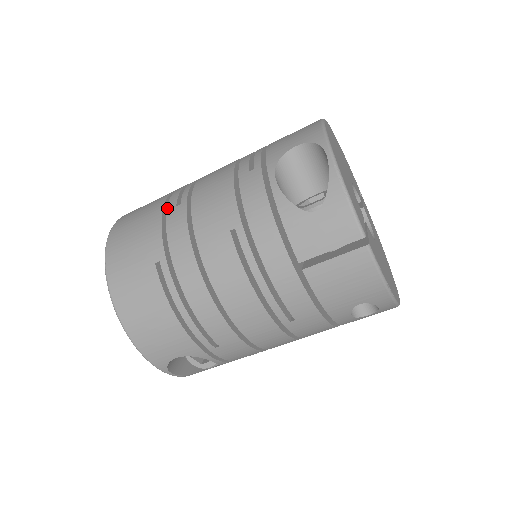
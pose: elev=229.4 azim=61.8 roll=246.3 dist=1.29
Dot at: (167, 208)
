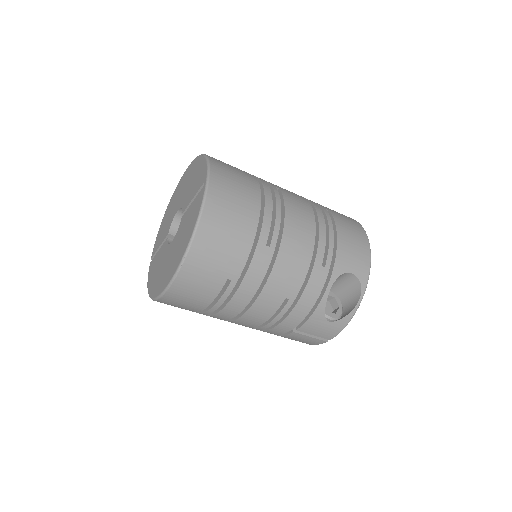
Dot at: (259, 240)
